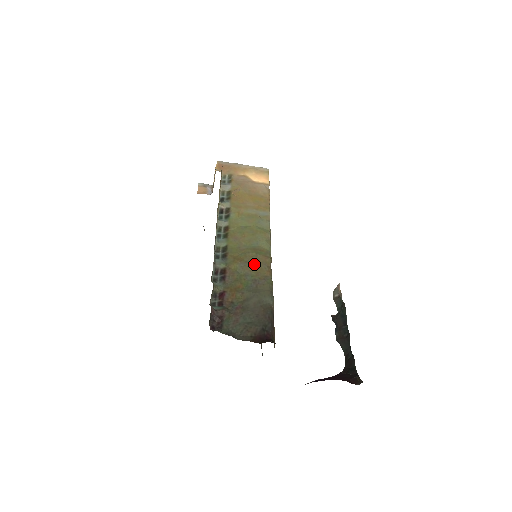
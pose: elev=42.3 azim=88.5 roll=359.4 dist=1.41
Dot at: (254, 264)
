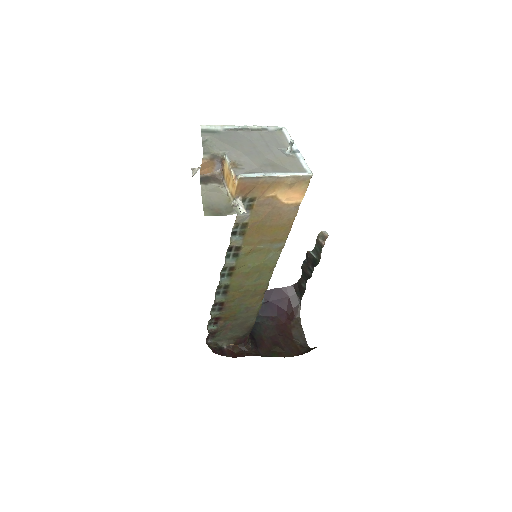
Dot at: (250, 297)
